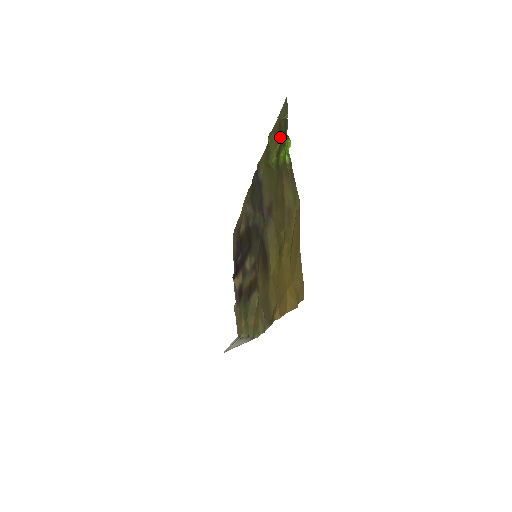
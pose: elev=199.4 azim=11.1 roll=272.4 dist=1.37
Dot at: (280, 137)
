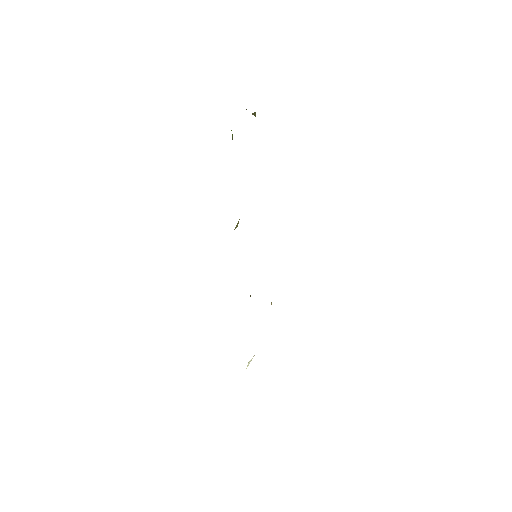
Dot at: occluded
